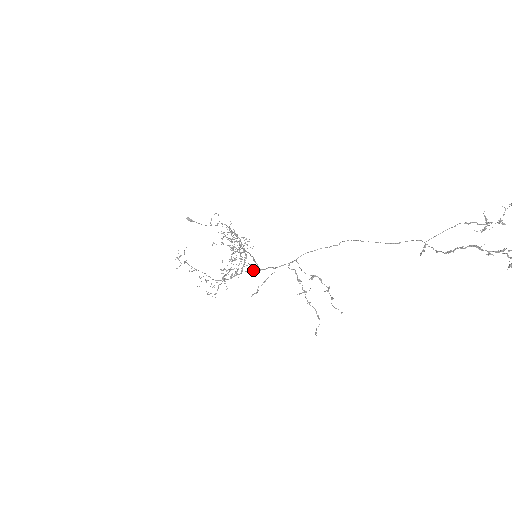
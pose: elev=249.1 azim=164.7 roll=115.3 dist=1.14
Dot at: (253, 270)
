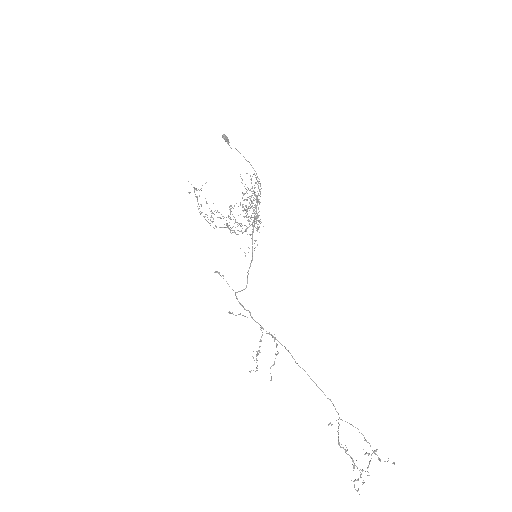
Dot at: (237, 299)
